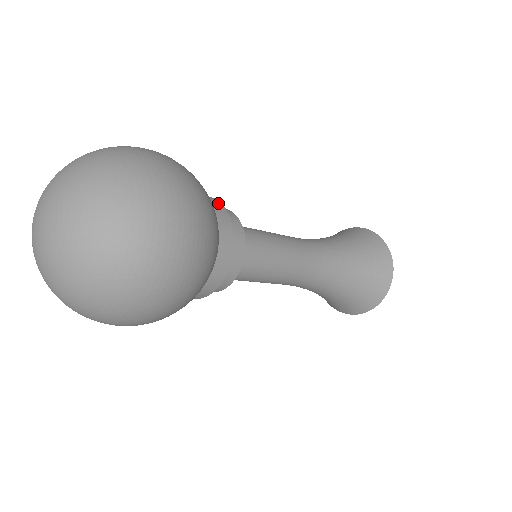
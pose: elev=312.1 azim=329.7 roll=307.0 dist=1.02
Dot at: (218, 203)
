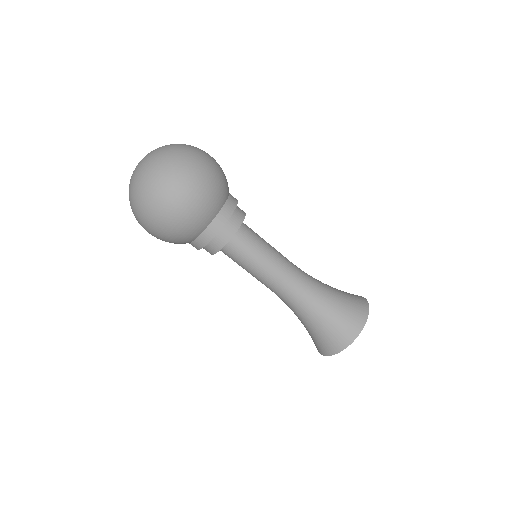
Dot at: occluded
